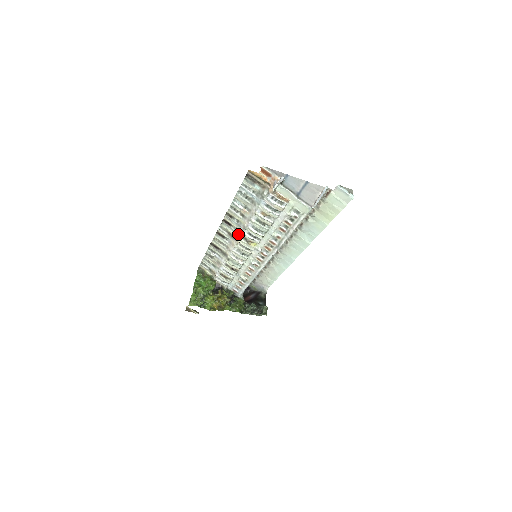
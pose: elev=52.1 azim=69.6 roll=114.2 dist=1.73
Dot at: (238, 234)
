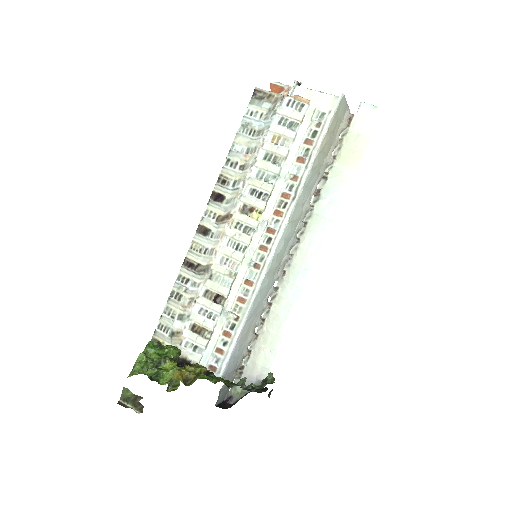
Dot at: (233, 206)
